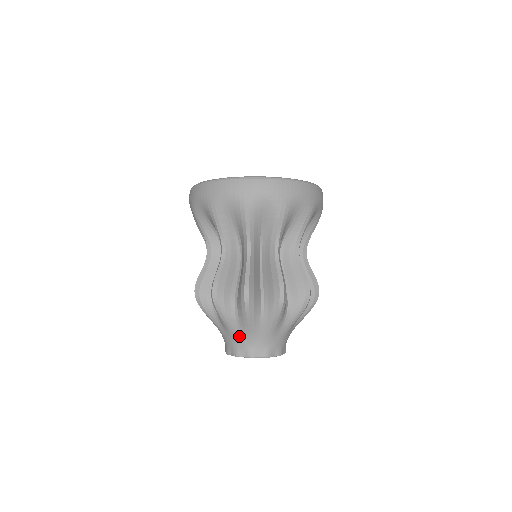
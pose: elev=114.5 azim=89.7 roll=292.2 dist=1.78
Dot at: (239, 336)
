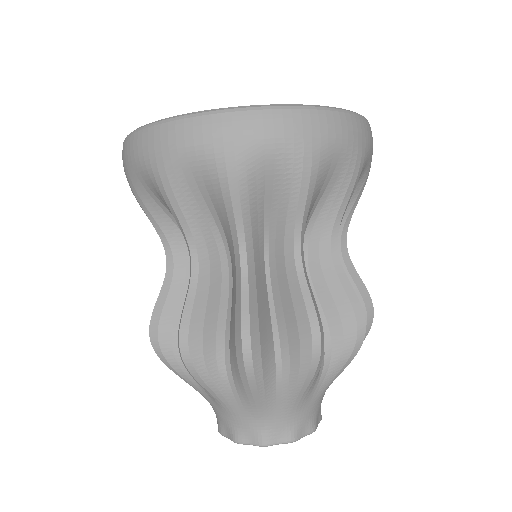
Dot at: (239, 412)
